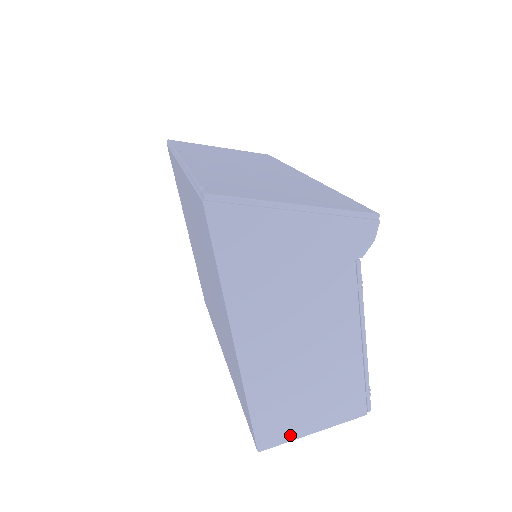
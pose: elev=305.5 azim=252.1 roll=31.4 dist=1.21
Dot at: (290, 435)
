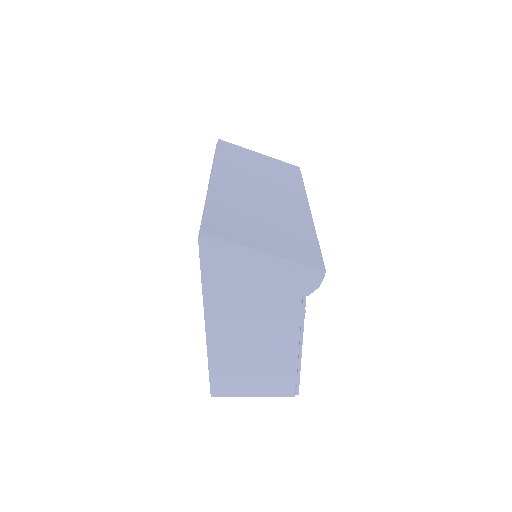
Dot at: (235, 393)
